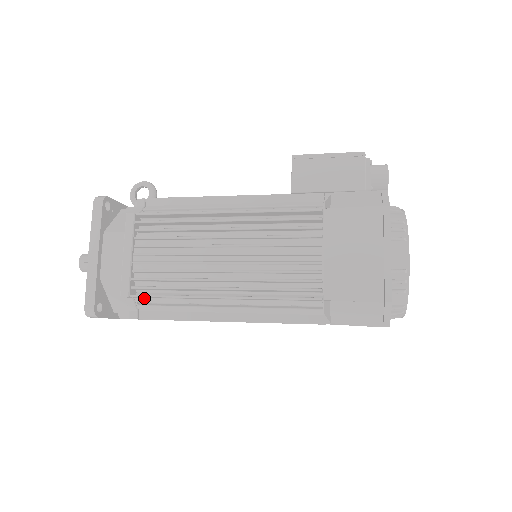
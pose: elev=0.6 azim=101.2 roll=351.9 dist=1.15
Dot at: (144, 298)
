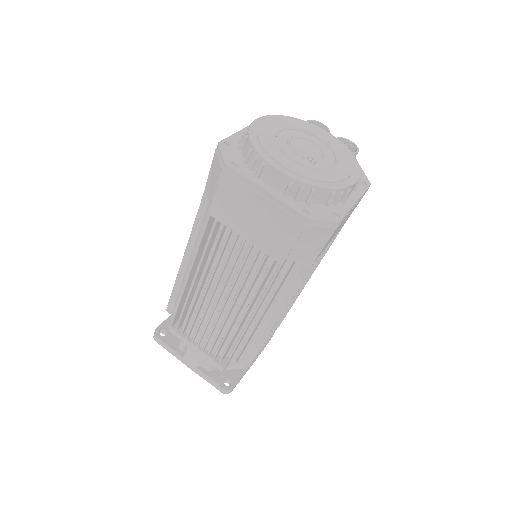
Dot at: (174, 305)
